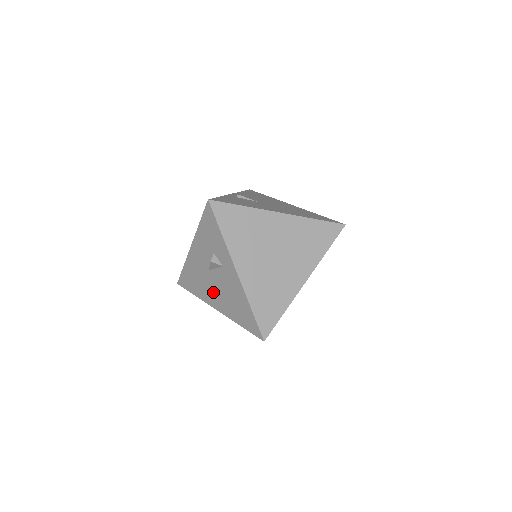
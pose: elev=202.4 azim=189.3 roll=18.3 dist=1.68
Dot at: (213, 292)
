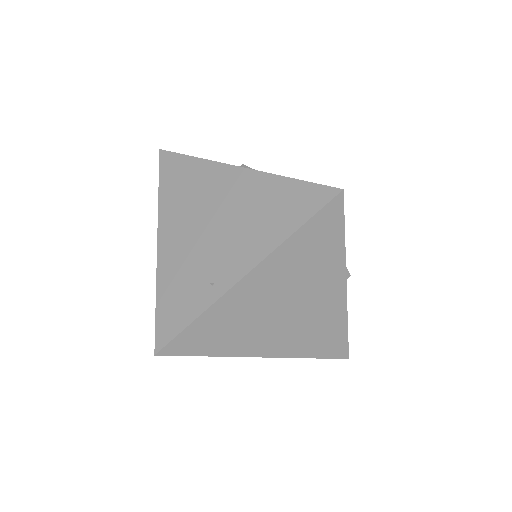
Dot at: occluded
